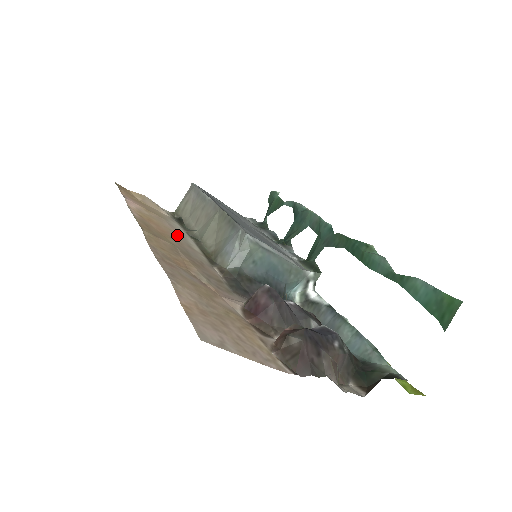
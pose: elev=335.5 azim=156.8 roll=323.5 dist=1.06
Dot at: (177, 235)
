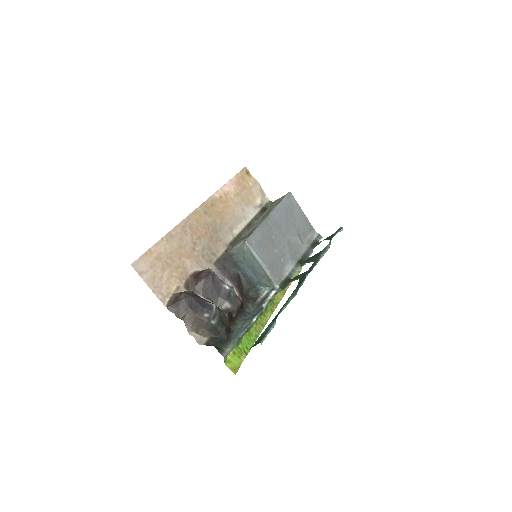
Dot at: (234, 218)
